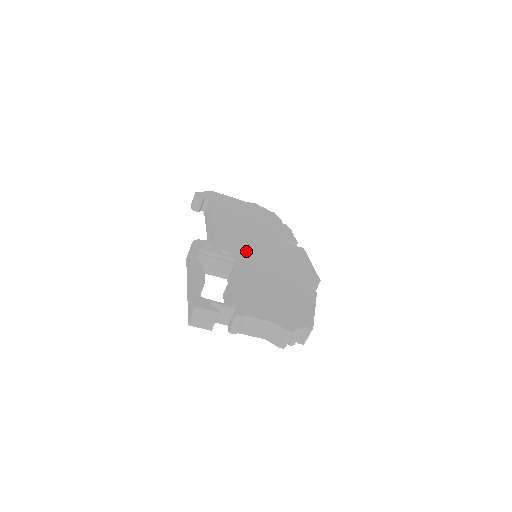
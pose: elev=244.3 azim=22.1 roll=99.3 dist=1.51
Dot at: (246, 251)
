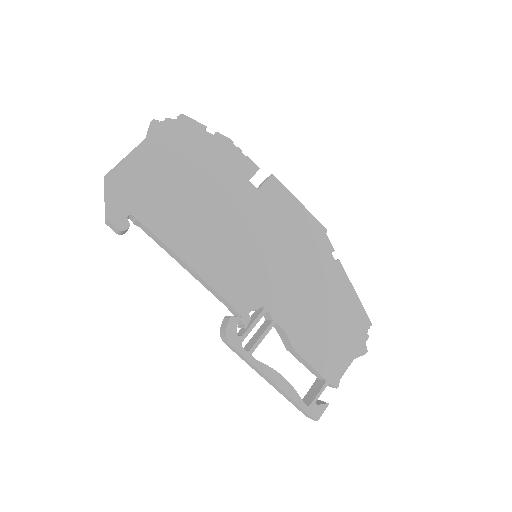
Dot at: (259, 281)
